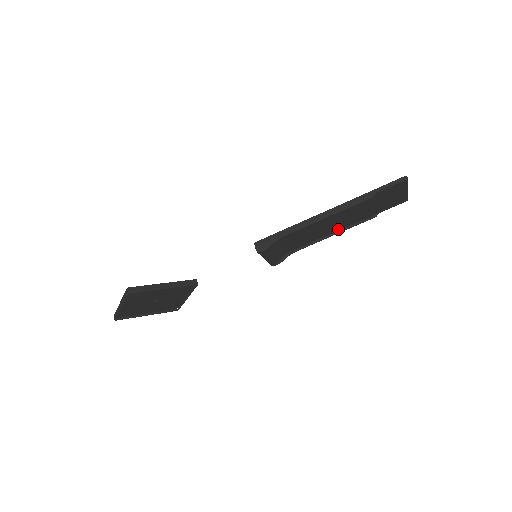
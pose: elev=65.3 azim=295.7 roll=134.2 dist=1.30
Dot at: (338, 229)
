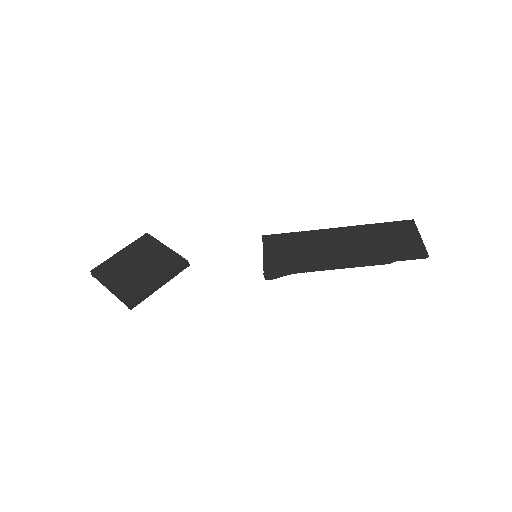
Dot at: (340, 232)
